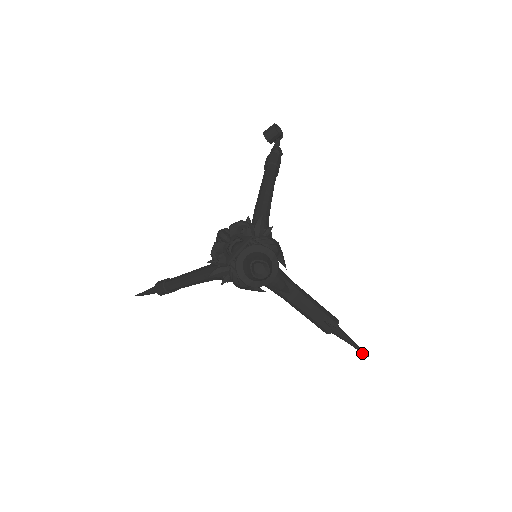
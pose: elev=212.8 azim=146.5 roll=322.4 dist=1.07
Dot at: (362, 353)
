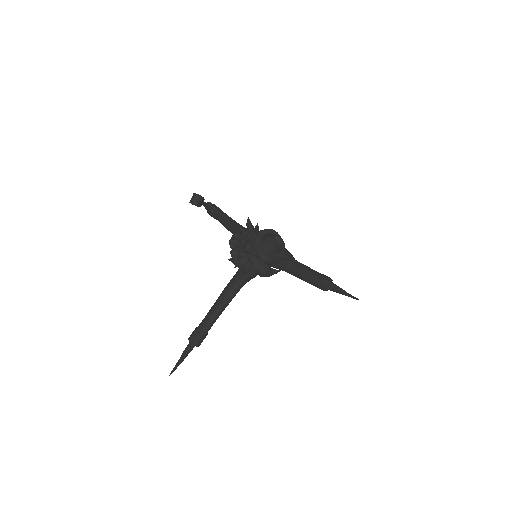
Dot at: occluded
